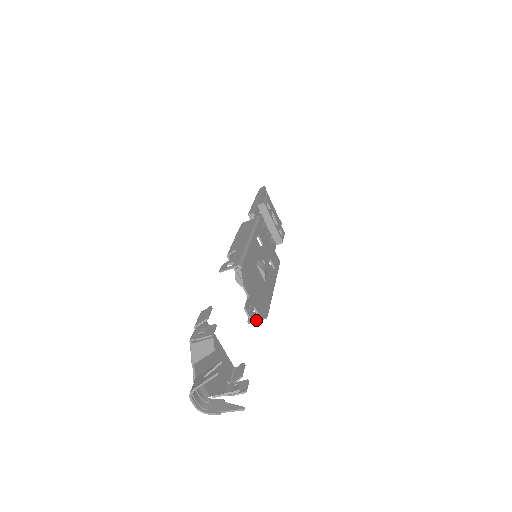
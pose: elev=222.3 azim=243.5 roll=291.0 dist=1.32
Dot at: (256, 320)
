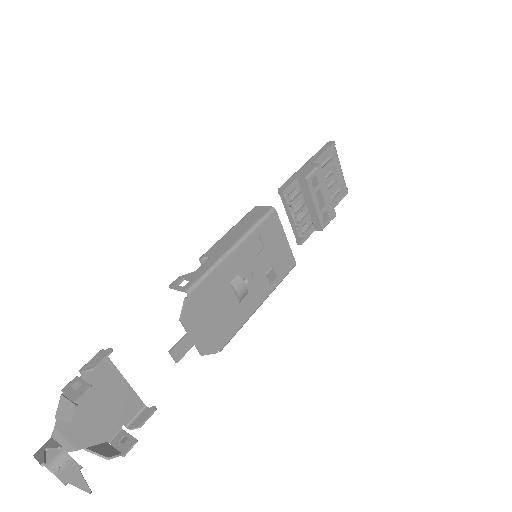
Dot at: occluded
